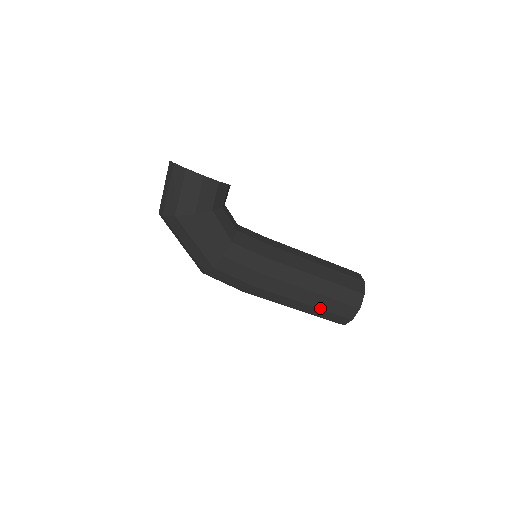
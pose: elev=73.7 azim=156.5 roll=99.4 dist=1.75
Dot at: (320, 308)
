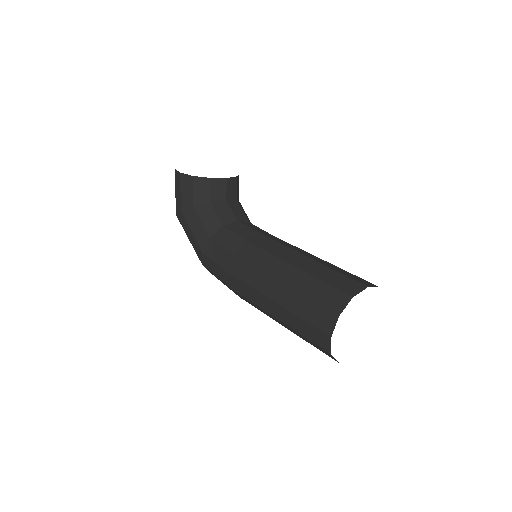
Dot at: (291, 327)
